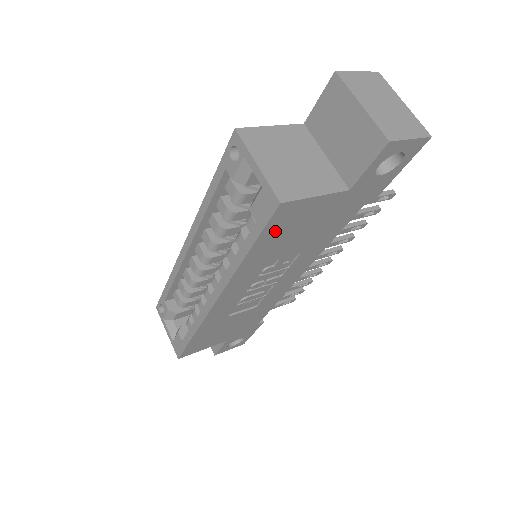
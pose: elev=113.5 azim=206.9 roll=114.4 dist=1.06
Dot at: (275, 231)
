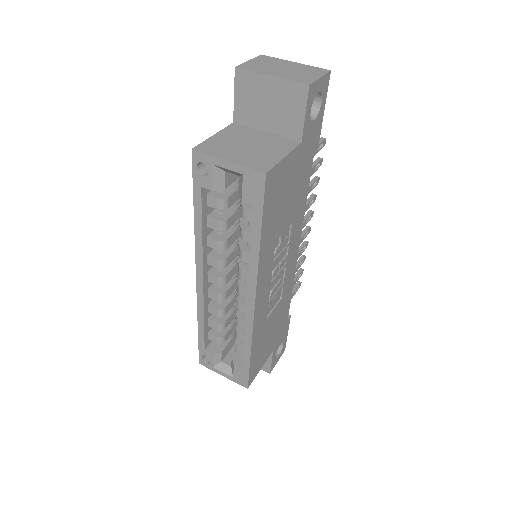
Dot at: (270, 205)
